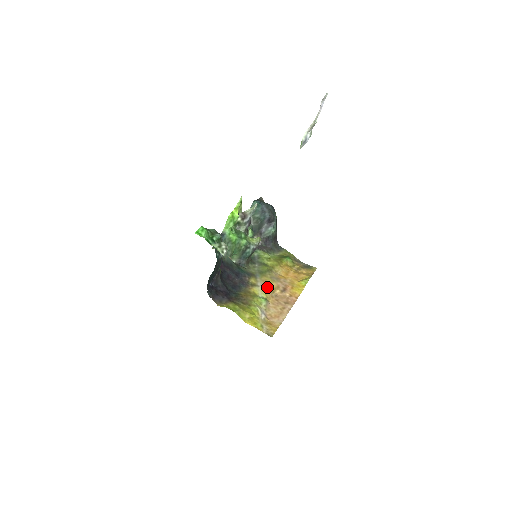
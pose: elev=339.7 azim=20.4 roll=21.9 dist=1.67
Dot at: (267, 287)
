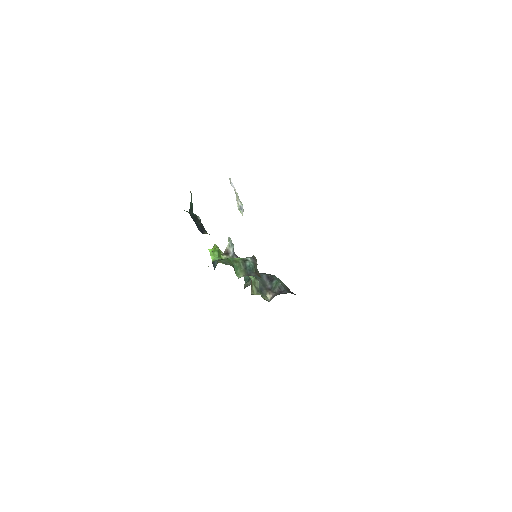
Dot at: occluded
